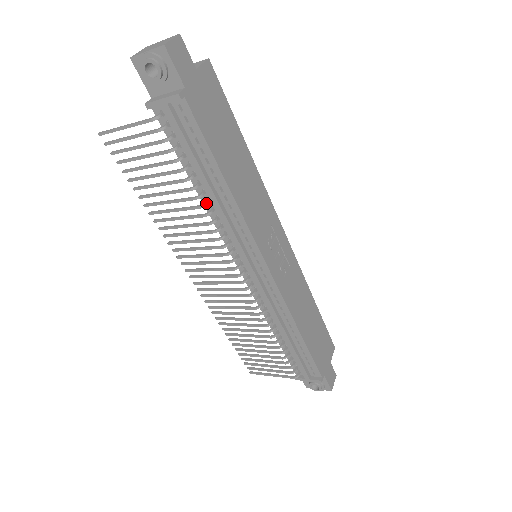
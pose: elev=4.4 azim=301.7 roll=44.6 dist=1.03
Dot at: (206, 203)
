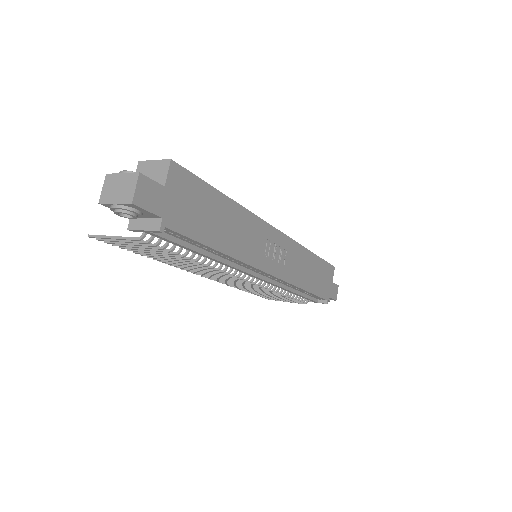
Dot at: (205, 260)
